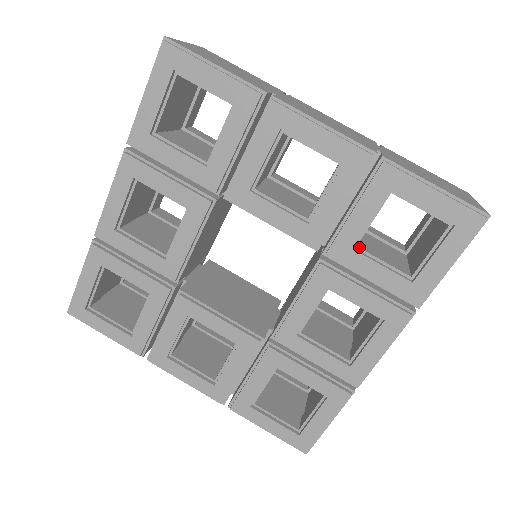
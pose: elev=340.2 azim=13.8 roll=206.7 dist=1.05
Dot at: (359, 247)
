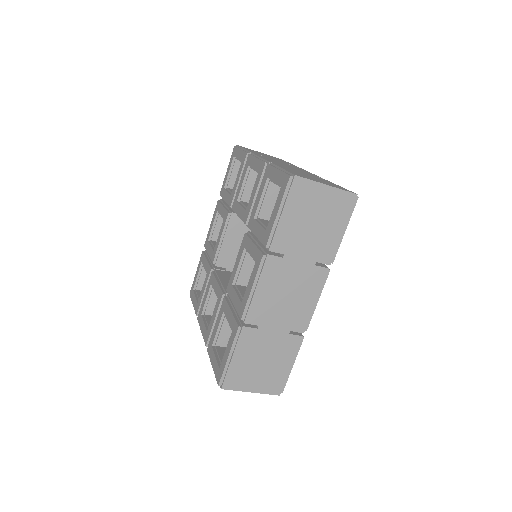
Dot at: (259, 218)
